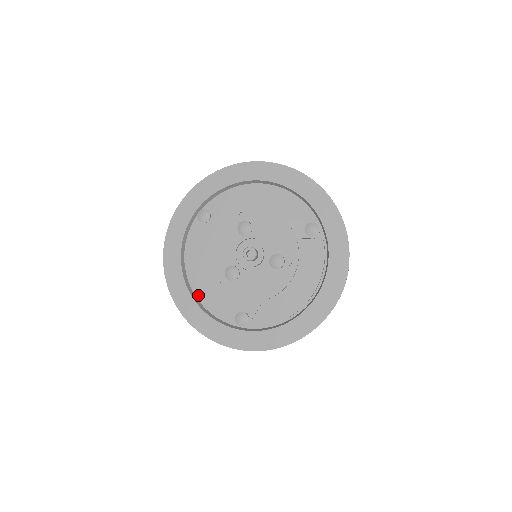
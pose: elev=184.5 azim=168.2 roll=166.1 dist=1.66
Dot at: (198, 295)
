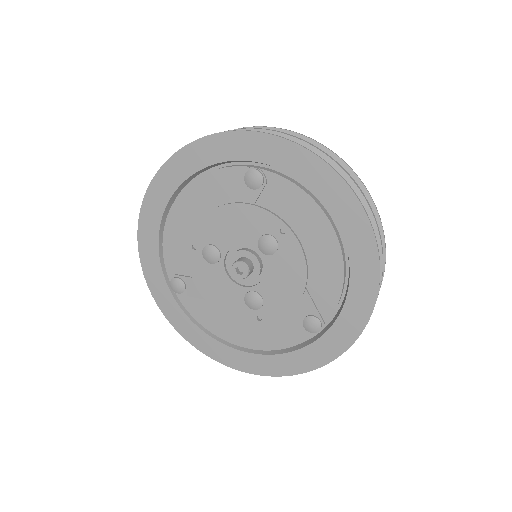
Dot at: (168, 222)
